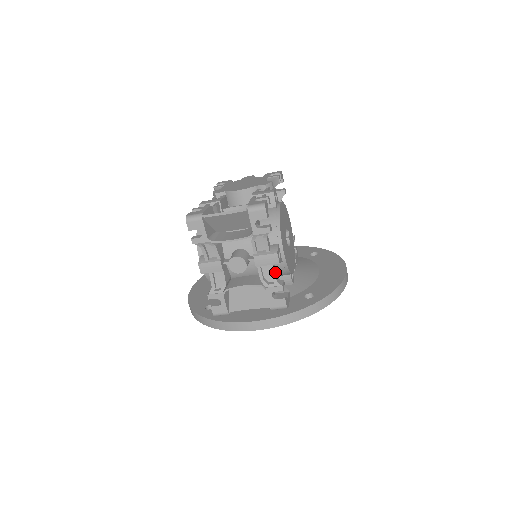
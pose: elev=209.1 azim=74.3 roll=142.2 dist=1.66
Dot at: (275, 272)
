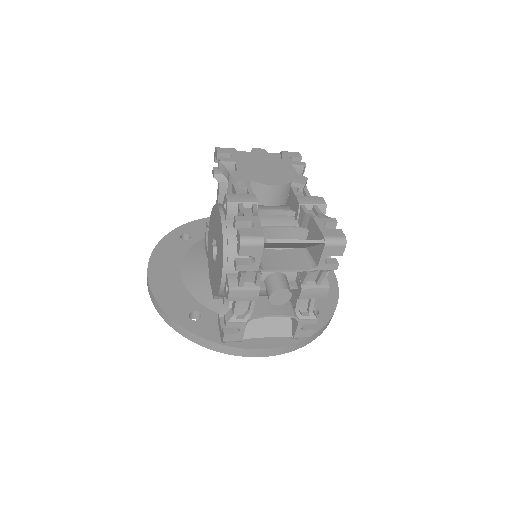
Dot at: (312, 302)
